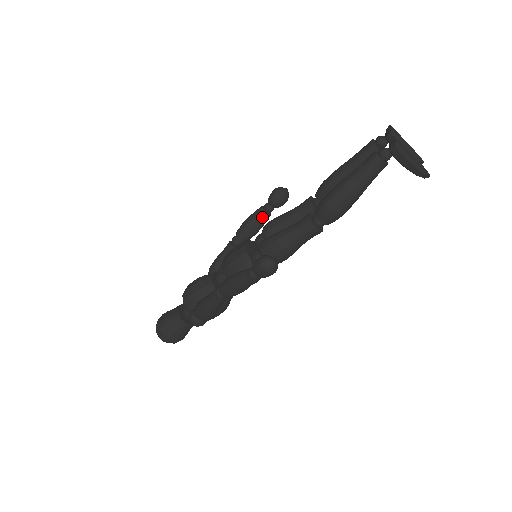
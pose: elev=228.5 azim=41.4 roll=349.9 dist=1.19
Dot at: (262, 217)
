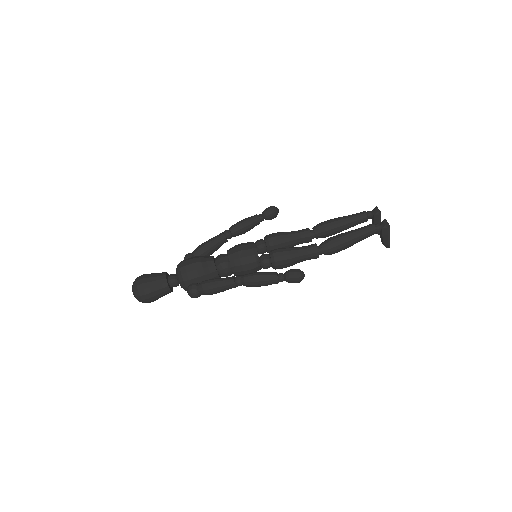
Dot at: (255, 224)
